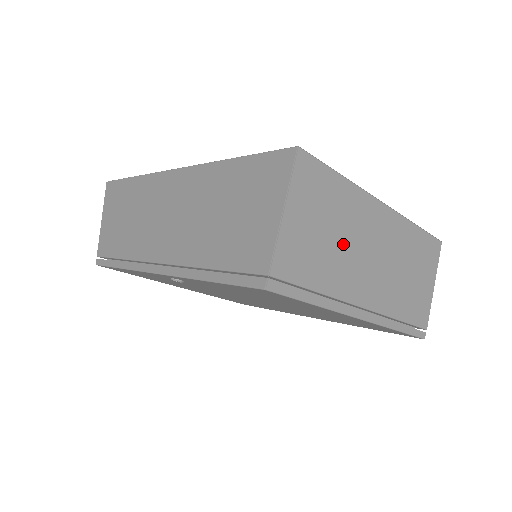
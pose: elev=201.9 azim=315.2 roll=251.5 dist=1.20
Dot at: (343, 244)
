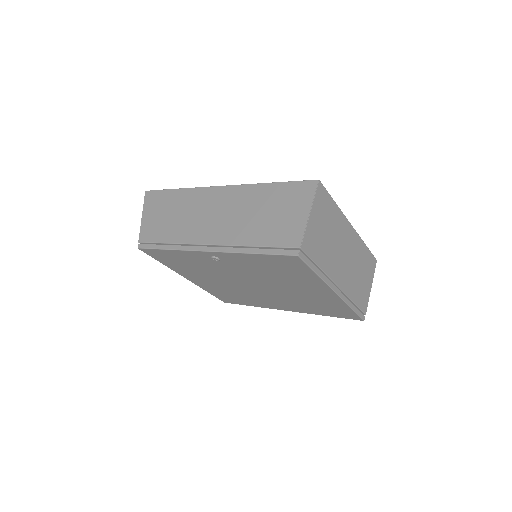
Dot at: (332, 243)
